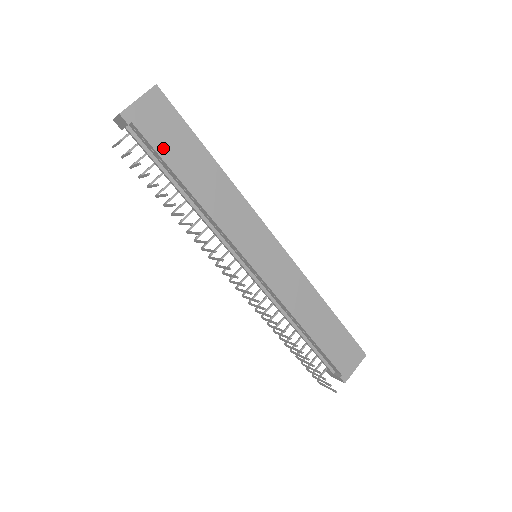
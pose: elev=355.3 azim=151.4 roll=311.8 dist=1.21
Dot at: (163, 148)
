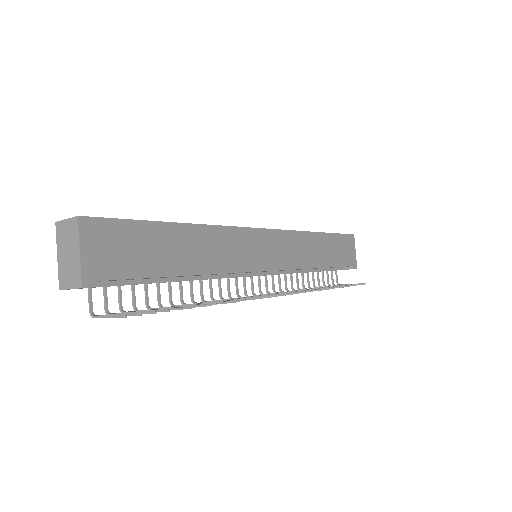
Dot at: (141, 268)
